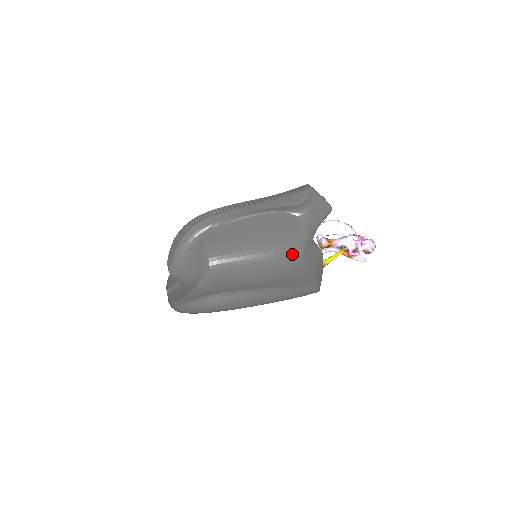
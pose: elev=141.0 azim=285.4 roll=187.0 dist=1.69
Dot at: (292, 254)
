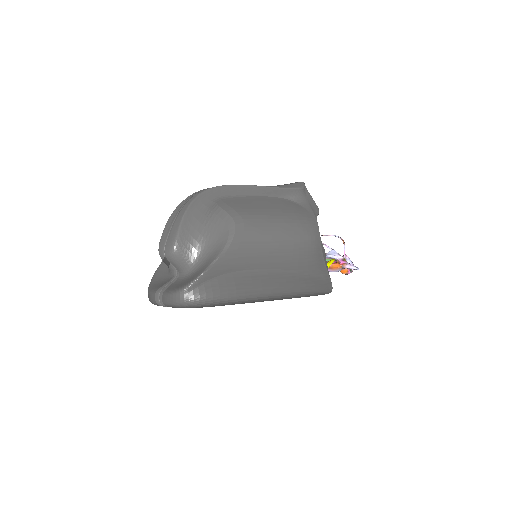
Dot at: (311, 227)
